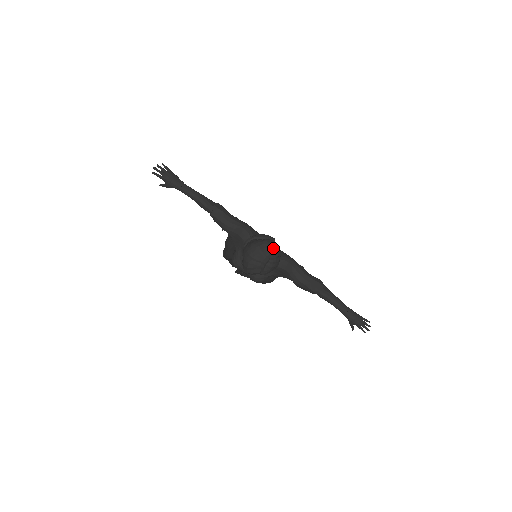
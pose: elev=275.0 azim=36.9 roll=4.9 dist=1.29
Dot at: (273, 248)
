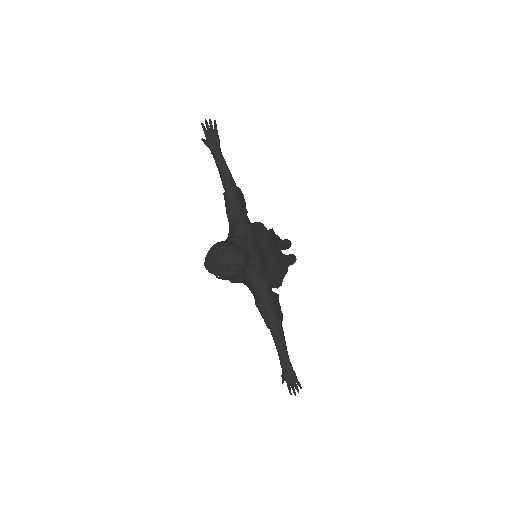
Dot at: (237, 260)
